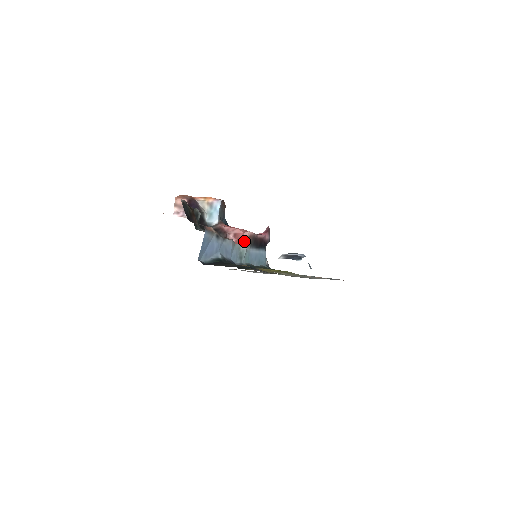
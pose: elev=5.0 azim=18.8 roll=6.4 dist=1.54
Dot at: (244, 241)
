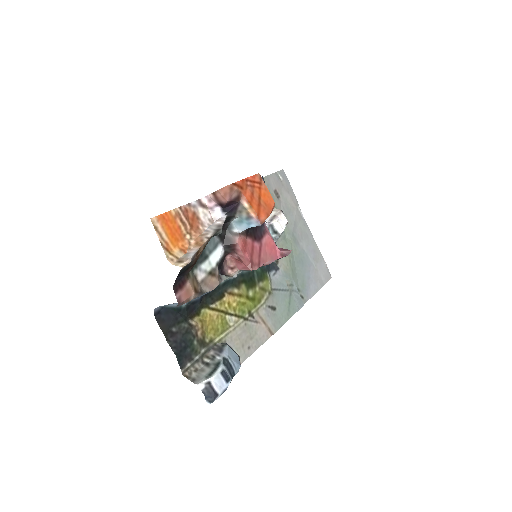
Dot at: (241, 269)
